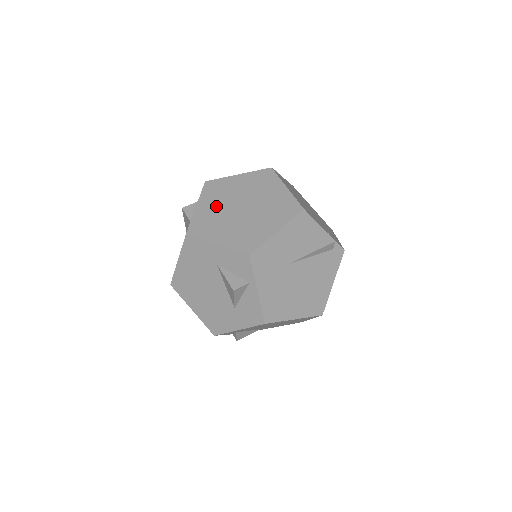
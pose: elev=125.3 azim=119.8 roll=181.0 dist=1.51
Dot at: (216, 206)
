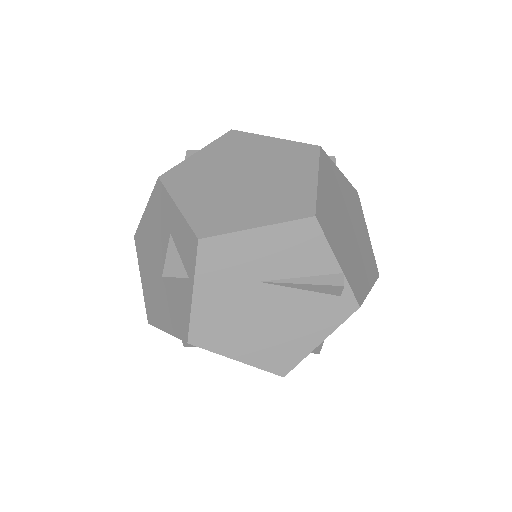
Dot at: (217, 162)
